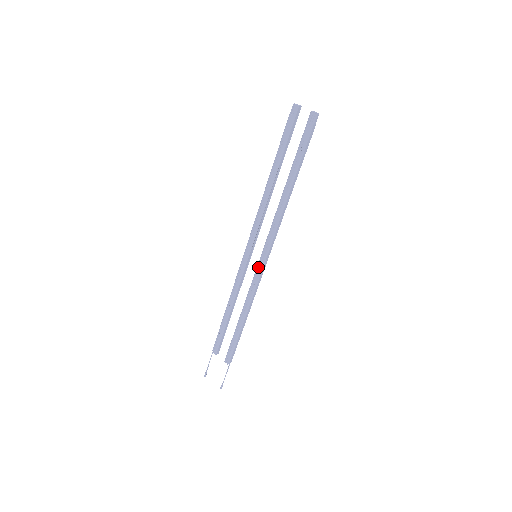
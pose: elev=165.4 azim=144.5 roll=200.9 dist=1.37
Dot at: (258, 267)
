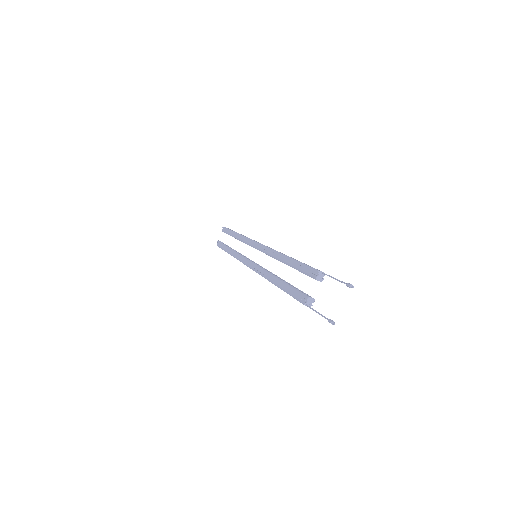
Dot at: (259, 249)
